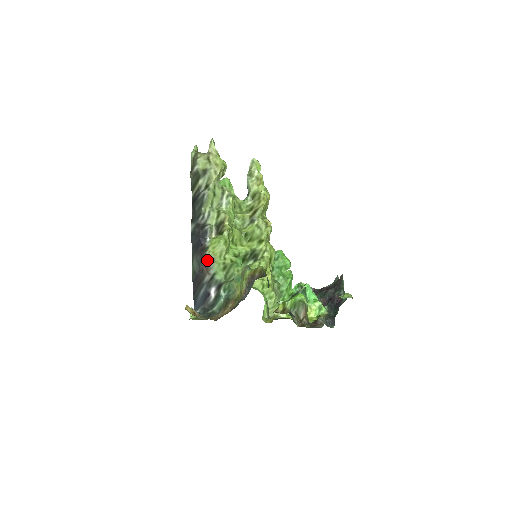
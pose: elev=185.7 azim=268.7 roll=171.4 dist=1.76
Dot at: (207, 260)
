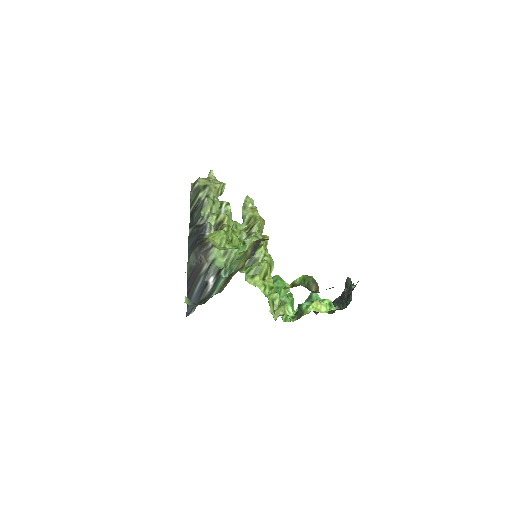
Dot at: (206, 247)
